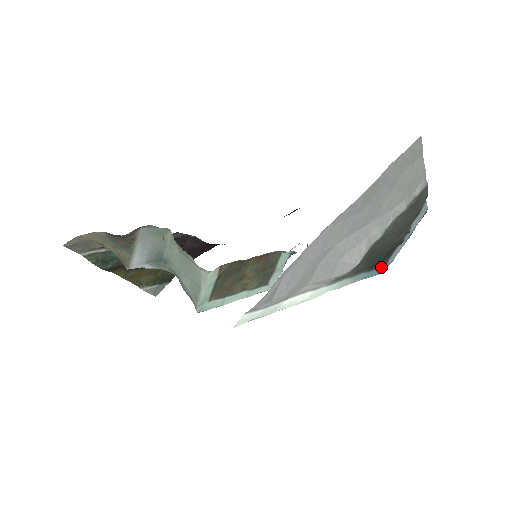
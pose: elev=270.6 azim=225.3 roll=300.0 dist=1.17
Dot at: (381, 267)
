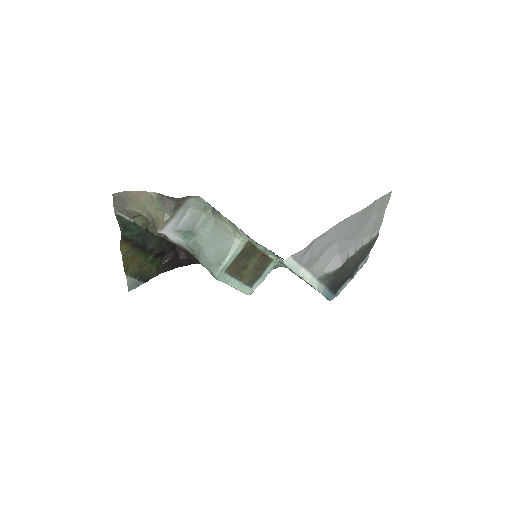
Dot at: (333, 295)
